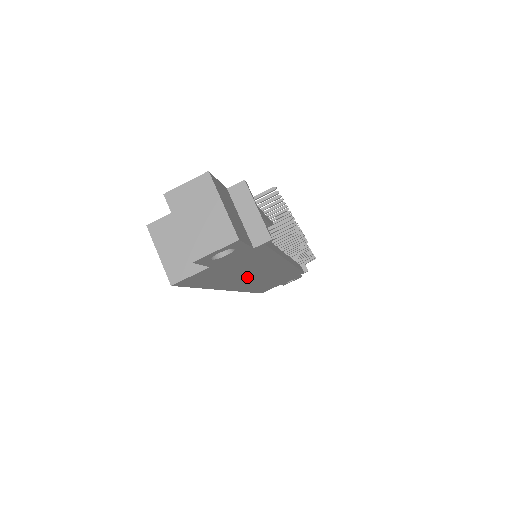
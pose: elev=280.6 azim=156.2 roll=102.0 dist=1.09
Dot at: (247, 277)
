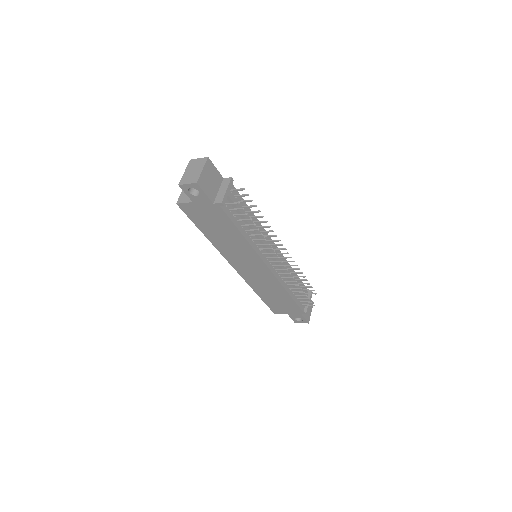
Dot at: (234, 252)
